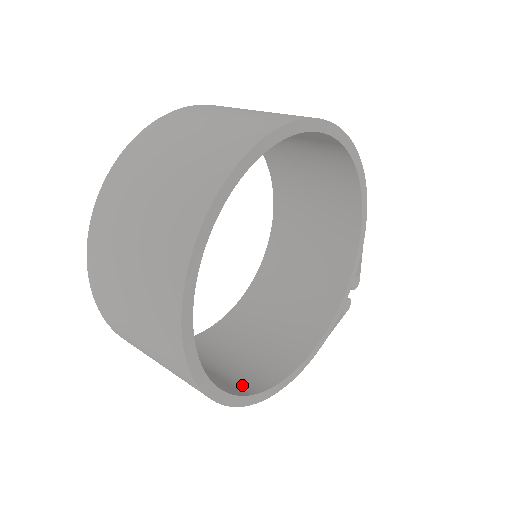
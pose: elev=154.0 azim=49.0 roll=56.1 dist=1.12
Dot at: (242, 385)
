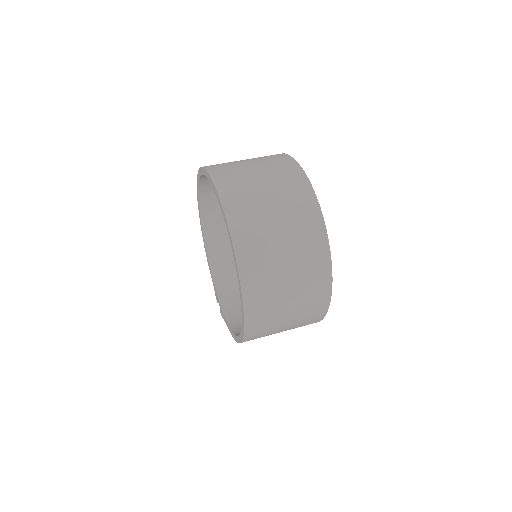
Dot at: occluded
